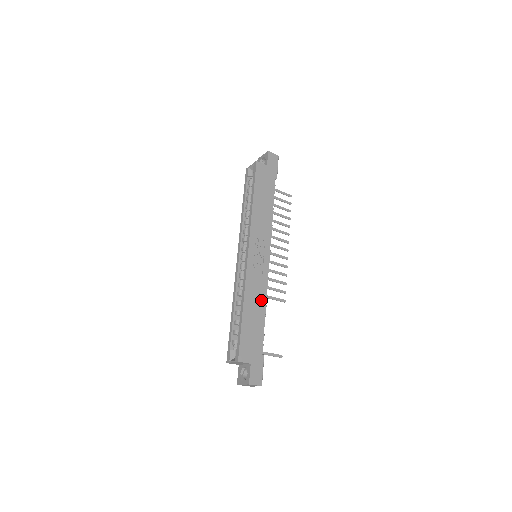
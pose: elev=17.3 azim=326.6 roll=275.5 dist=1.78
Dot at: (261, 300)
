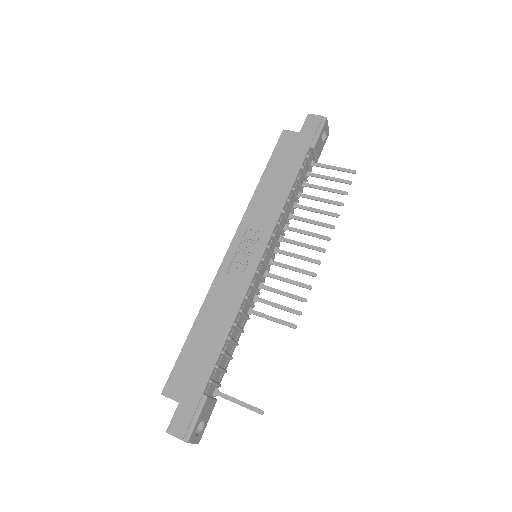
Dot at: (228, 314)
